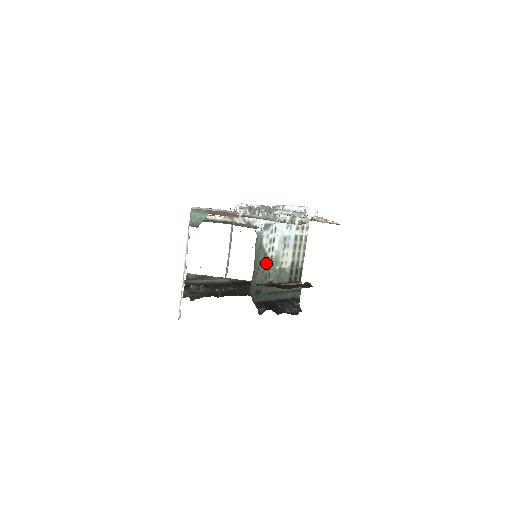
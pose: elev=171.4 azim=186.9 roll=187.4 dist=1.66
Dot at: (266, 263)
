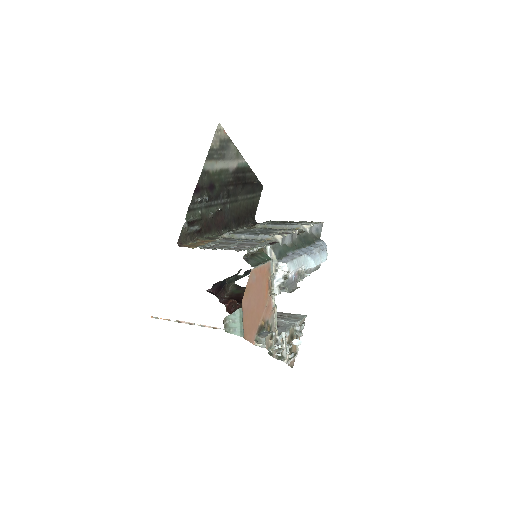
Dot at: occluded
